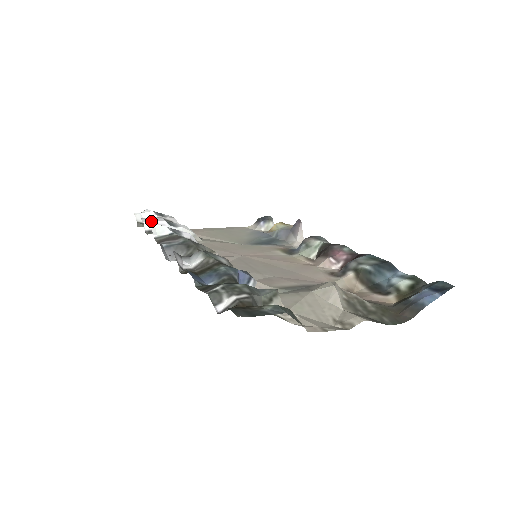
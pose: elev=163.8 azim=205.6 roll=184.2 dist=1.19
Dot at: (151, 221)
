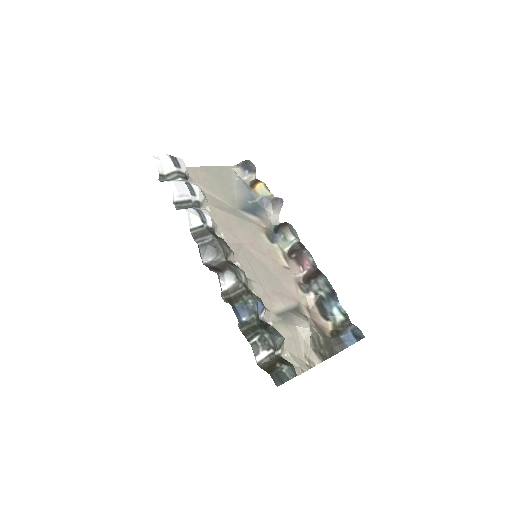
Dot at: (179, 192)
